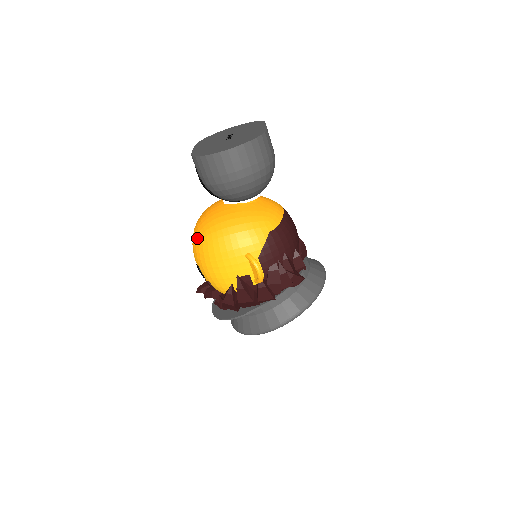
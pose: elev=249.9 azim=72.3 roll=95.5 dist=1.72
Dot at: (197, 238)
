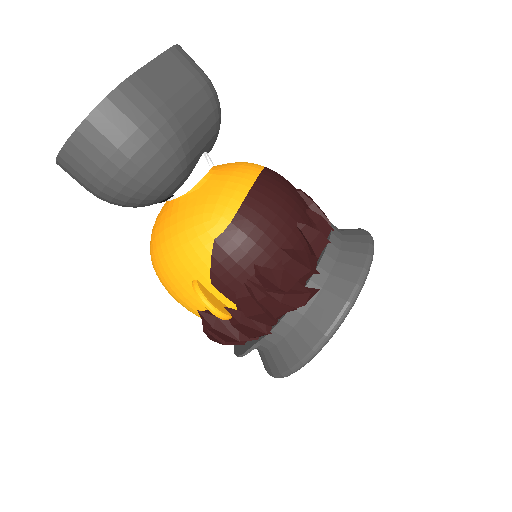
Dot at: occluded
